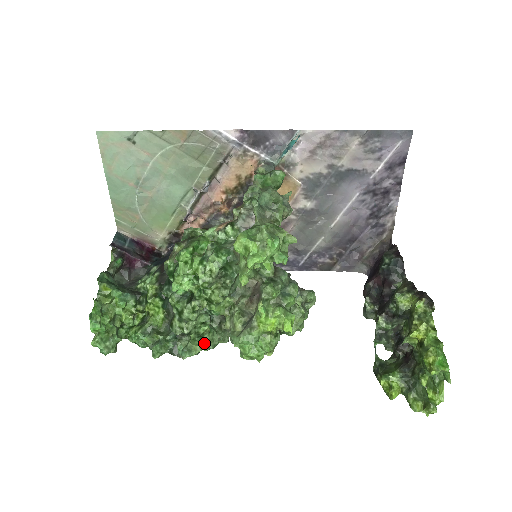
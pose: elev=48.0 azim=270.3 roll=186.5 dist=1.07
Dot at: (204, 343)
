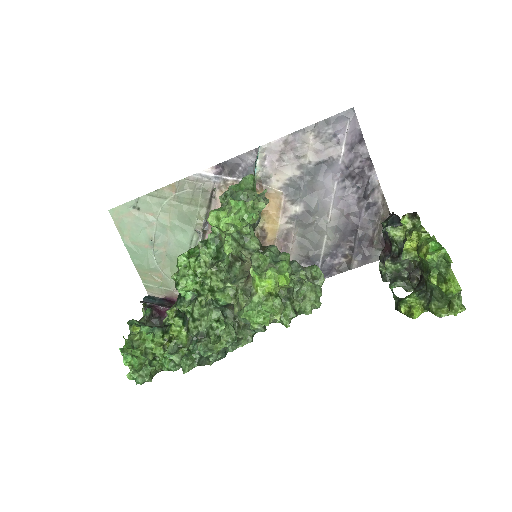
Dot at: (221, 336)
